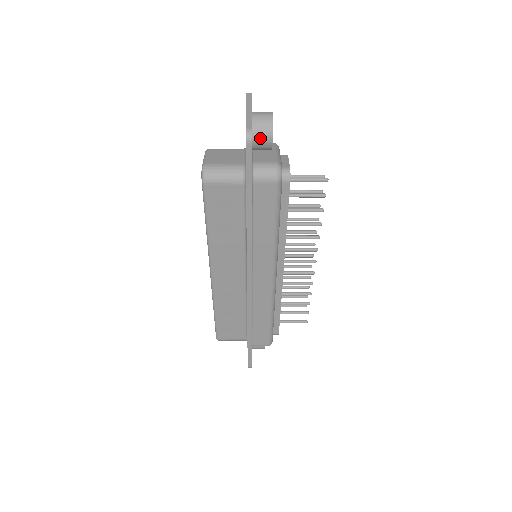
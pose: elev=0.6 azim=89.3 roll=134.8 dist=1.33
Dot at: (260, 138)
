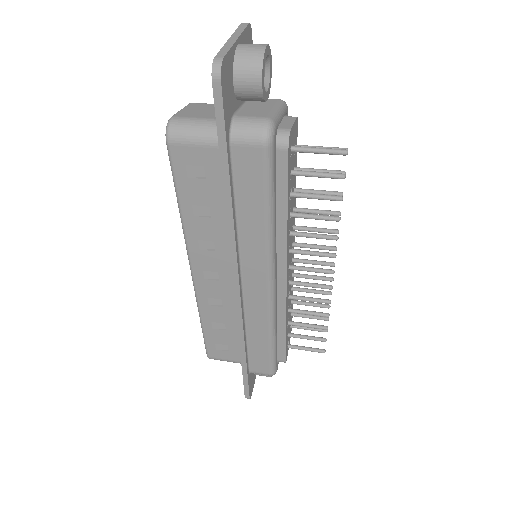
Dot at: (244, 79)
